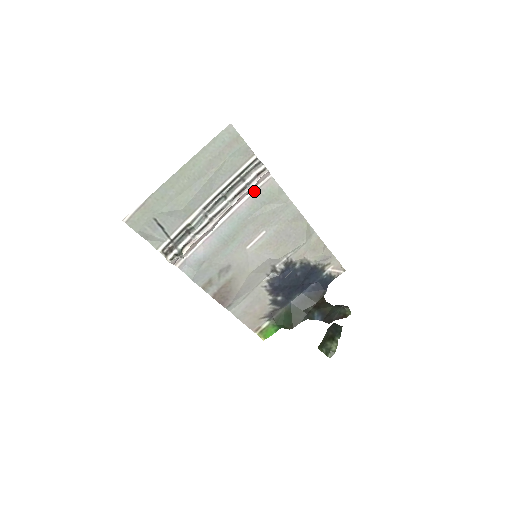
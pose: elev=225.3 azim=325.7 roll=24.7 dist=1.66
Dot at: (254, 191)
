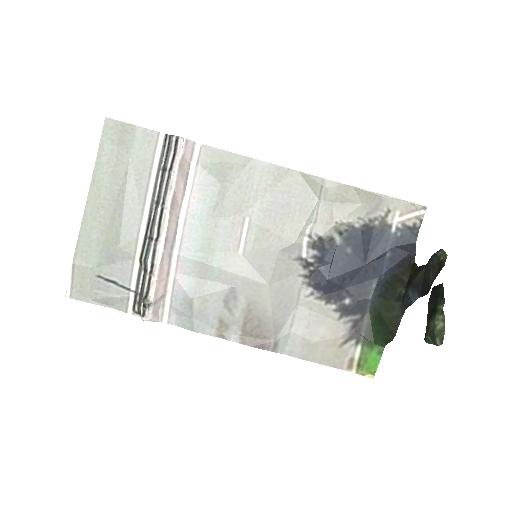
Dot at: (193, 176)
